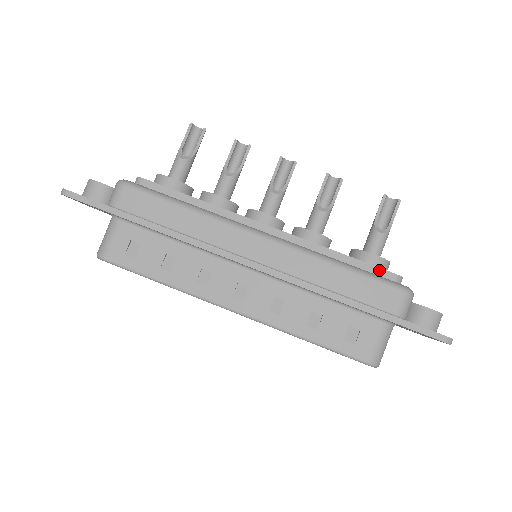
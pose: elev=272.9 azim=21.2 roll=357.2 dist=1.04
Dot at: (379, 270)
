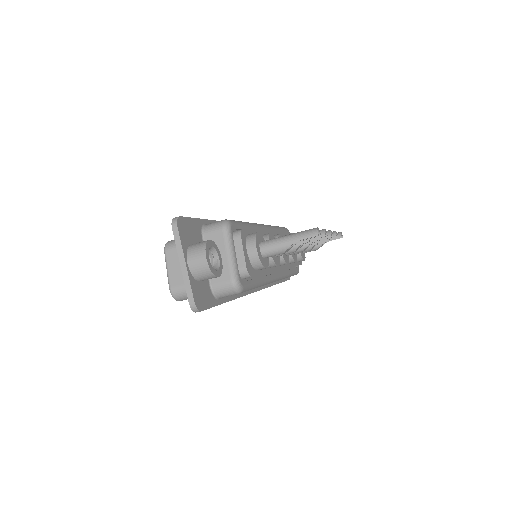
Dot at: occluded
